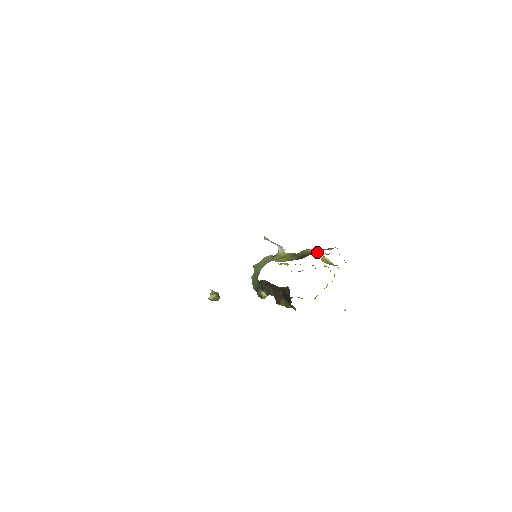
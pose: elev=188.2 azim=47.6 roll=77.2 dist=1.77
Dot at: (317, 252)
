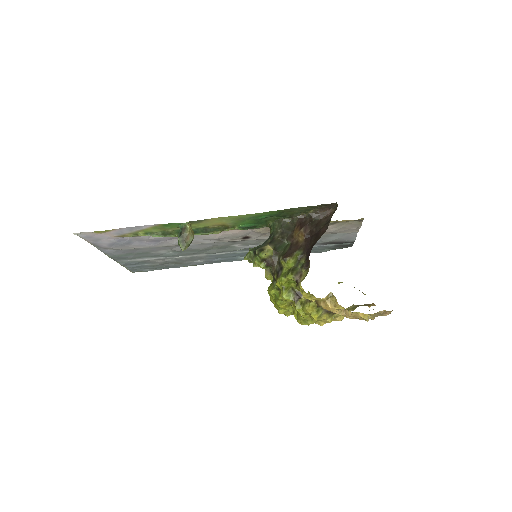
Dot at: occluded
